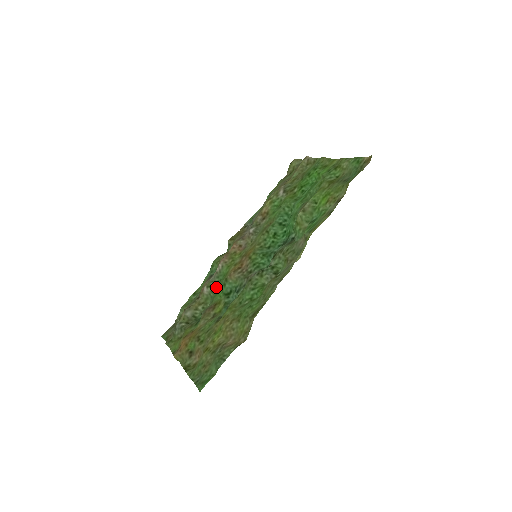
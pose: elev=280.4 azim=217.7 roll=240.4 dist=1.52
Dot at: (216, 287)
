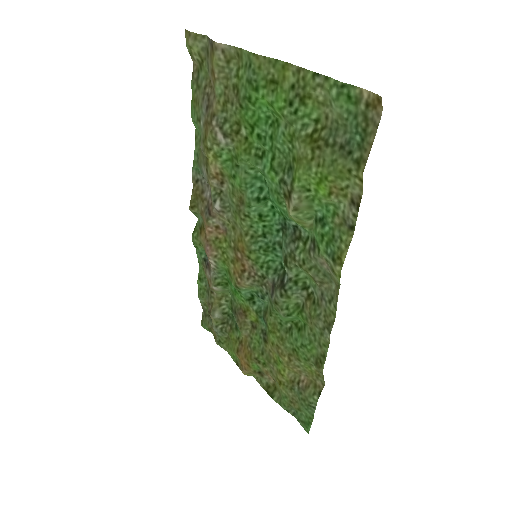
Dot at: (225, 282)
